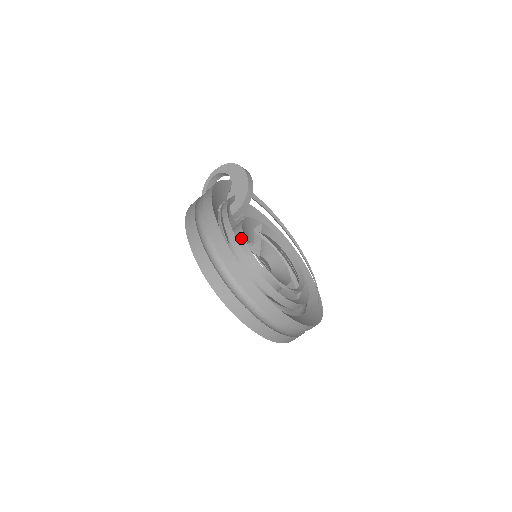
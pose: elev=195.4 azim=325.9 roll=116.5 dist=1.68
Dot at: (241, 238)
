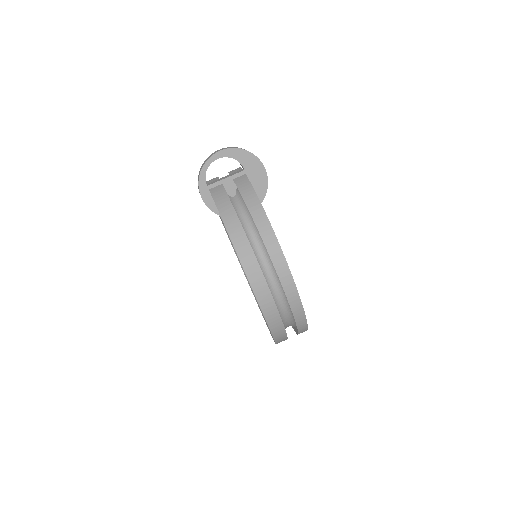
Dot at: occluded
